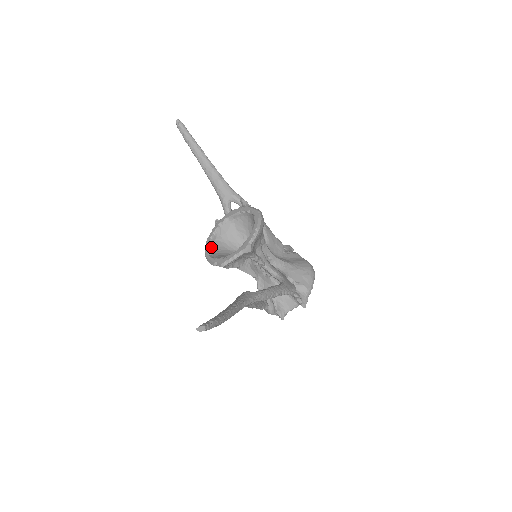
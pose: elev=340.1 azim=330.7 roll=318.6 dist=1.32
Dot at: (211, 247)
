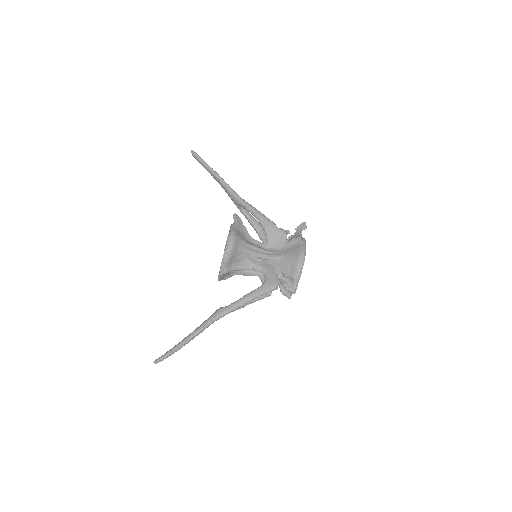
Dot at: occluded
